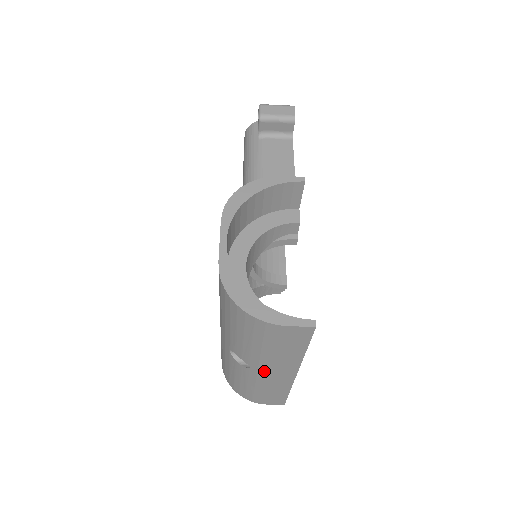
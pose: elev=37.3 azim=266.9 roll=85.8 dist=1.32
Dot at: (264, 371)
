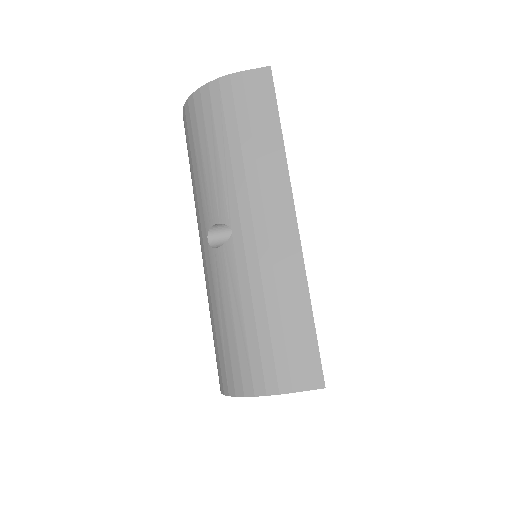
Dot at: (249, 222)
